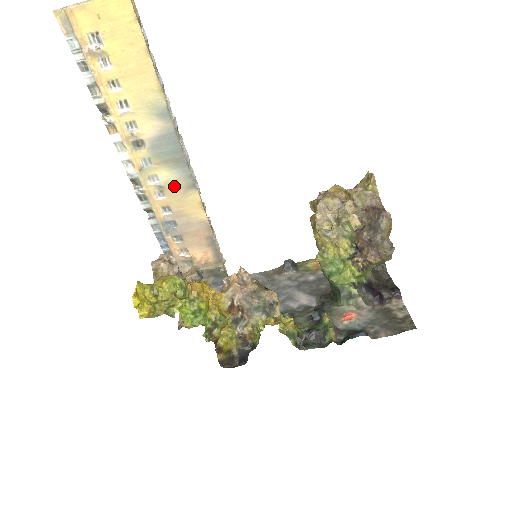
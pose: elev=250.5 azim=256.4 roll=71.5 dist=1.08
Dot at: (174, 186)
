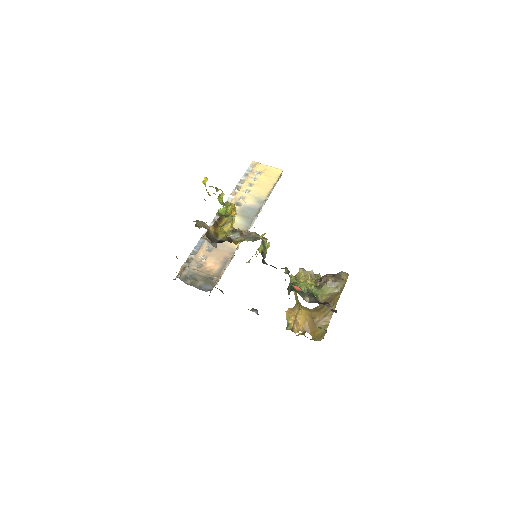
Dot at: (235, 226)
